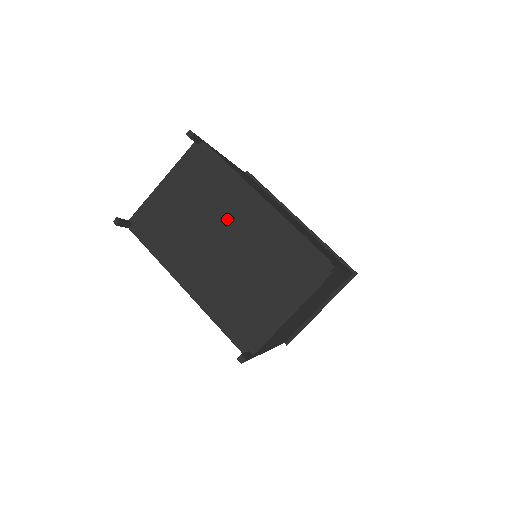
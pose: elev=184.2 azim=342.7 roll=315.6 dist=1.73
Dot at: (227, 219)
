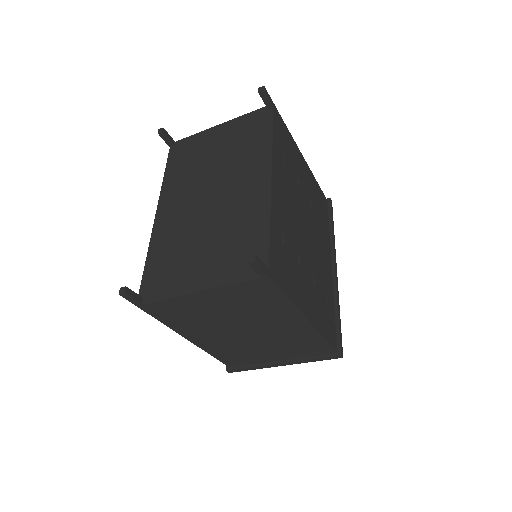
Dot at: (231, 178)
